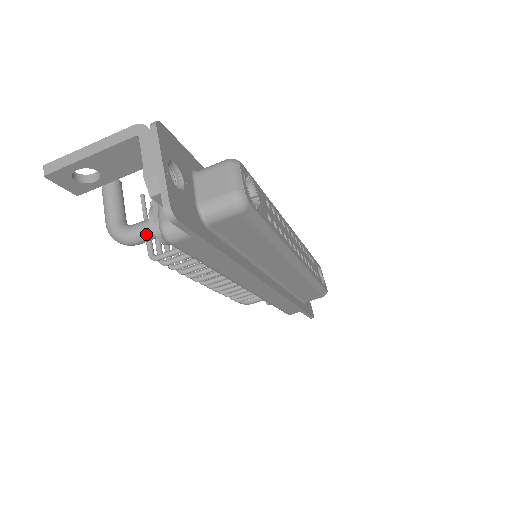
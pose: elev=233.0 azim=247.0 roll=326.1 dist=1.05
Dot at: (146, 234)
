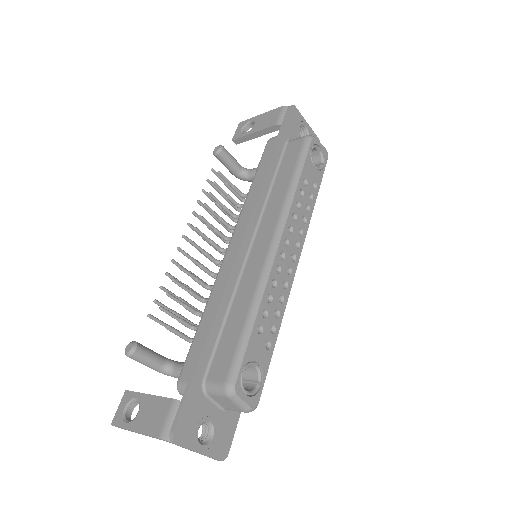
Dot at: occluded
